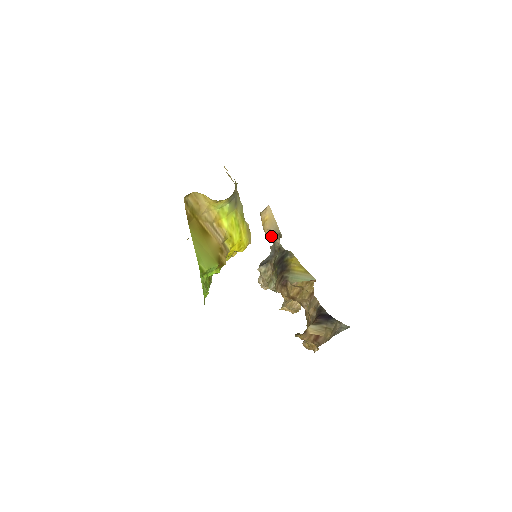
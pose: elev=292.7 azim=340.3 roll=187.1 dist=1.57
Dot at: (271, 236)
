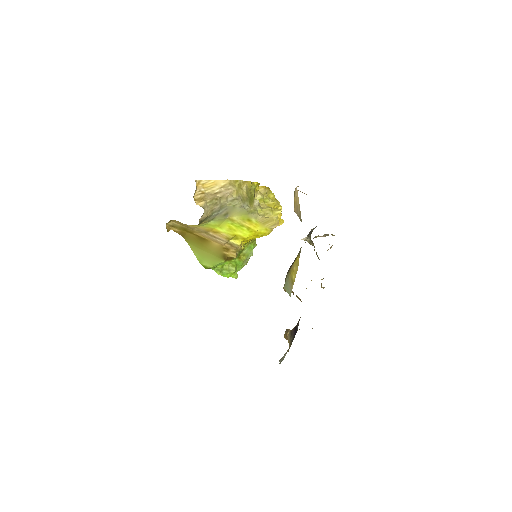
Dot at: occluded
